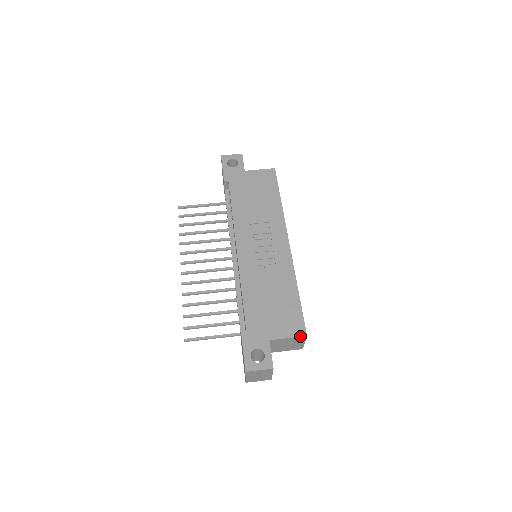
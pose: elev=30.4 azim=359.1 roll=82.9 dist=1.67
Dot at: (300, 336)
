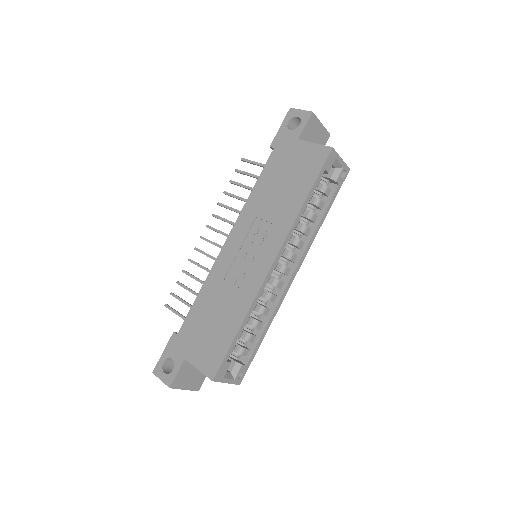
Dot at: (207, 376)
